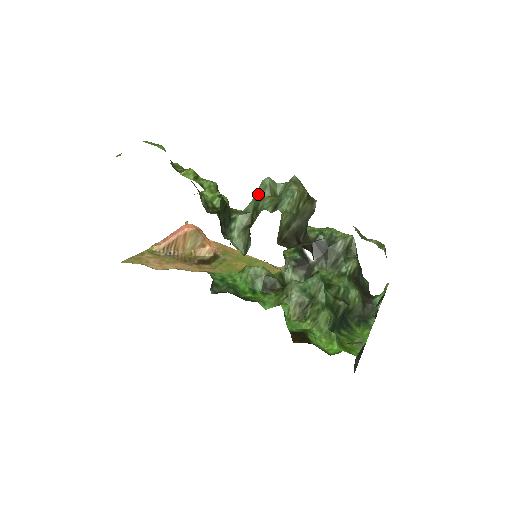
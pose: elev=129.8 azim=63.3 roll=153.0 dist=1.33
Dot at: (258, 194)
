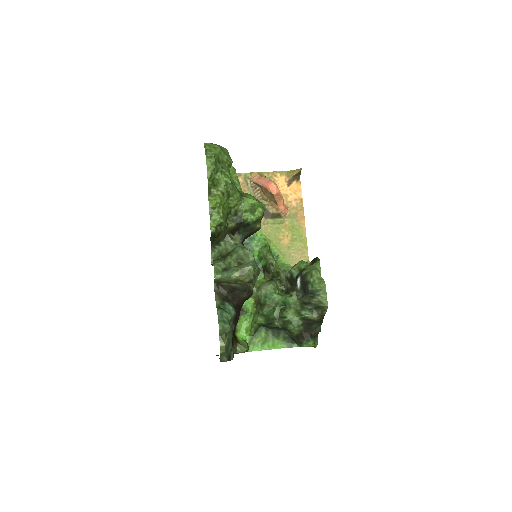
Dot at: (234, 250)
